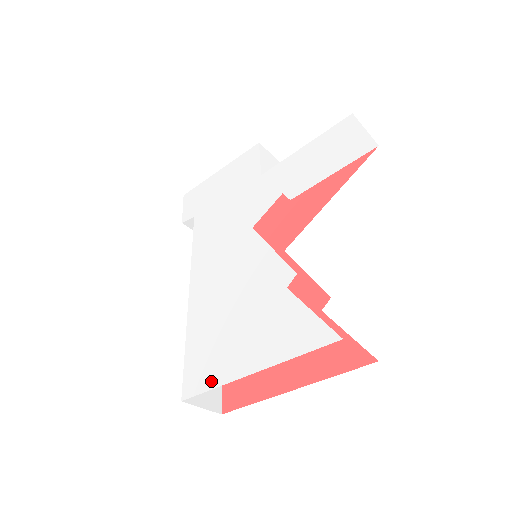
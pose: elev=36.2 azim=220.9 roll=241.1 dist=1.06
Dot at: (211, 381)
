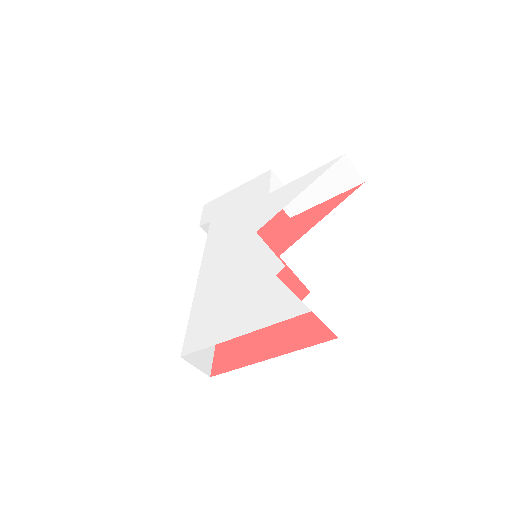
Dot at: (207, 342)
